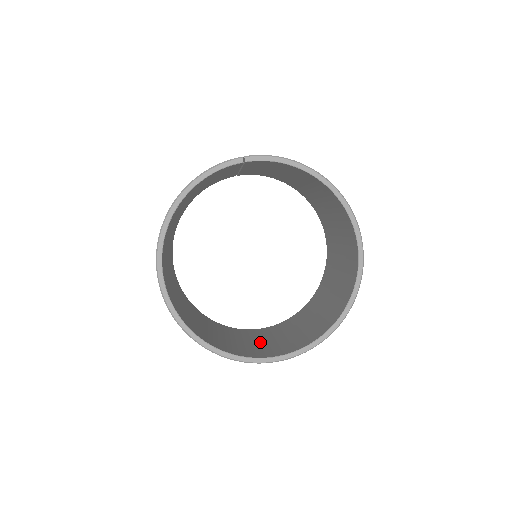
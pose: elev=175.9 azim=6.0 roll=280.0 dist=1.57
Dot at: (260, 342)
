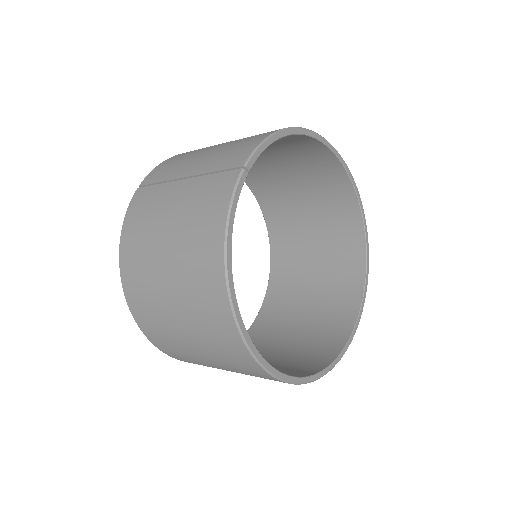
Dot at: (304, 321)
